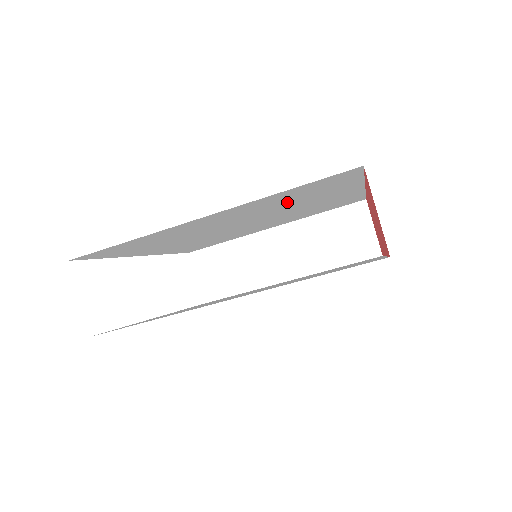
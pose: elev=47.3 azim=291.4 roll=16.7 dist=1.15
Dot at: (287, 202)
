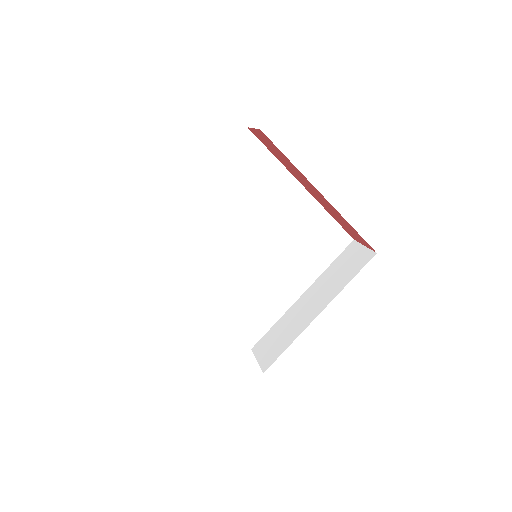
Dot at: (245, 193)
